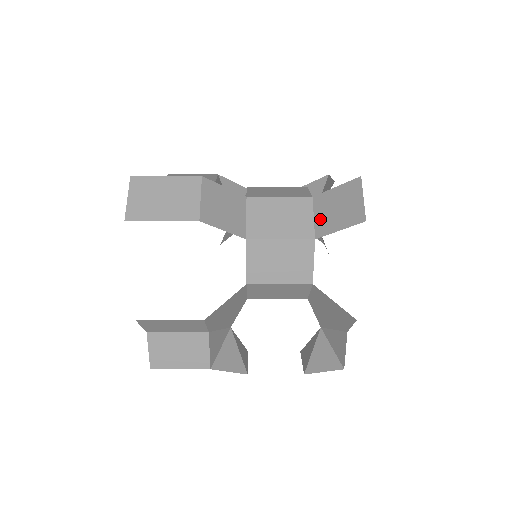
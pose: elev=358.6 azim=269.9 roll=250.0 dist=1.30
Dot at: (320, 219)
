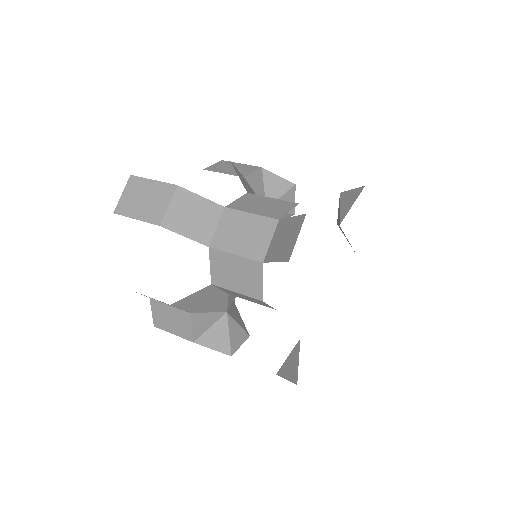
Dot at: (273, 244)
